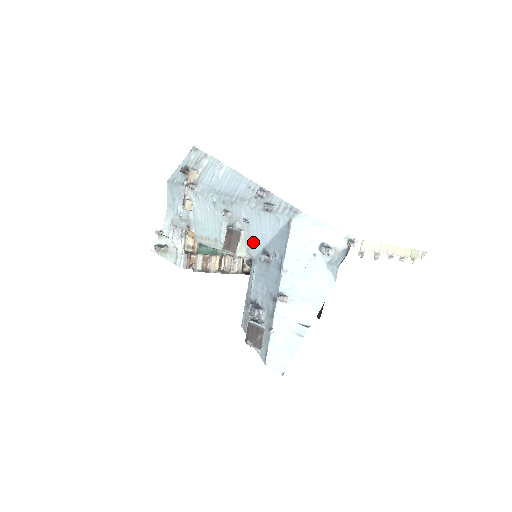
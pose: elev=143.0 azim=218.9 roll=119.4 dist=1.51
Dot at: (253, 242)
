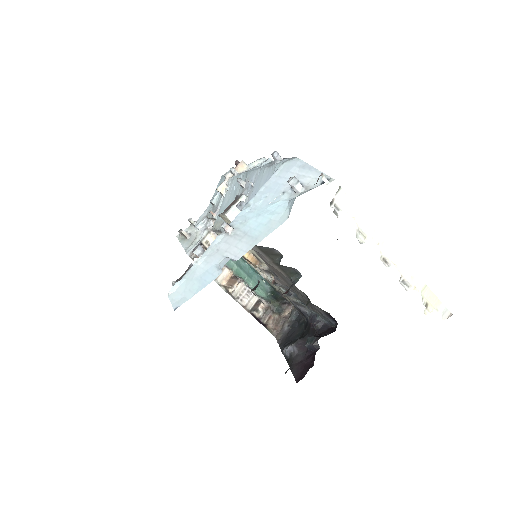
Dot at: occluded
